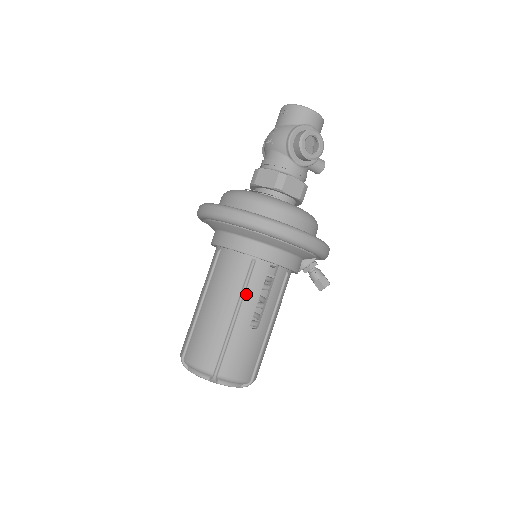
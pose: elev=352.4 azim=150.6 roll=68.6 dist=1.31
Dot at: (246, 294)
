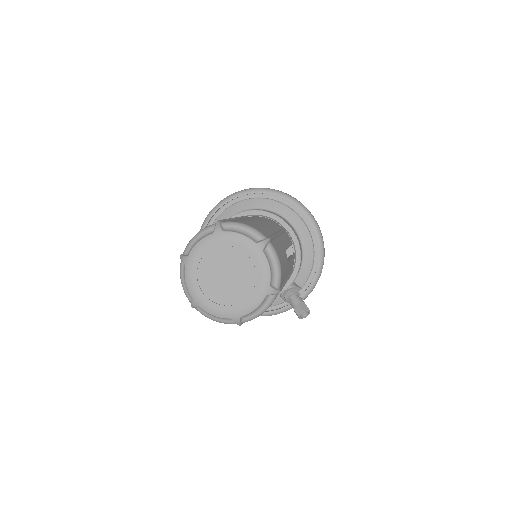
Dot at: (282, 235)
